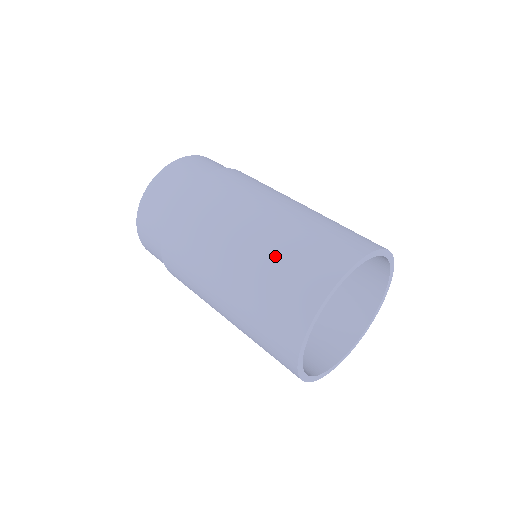
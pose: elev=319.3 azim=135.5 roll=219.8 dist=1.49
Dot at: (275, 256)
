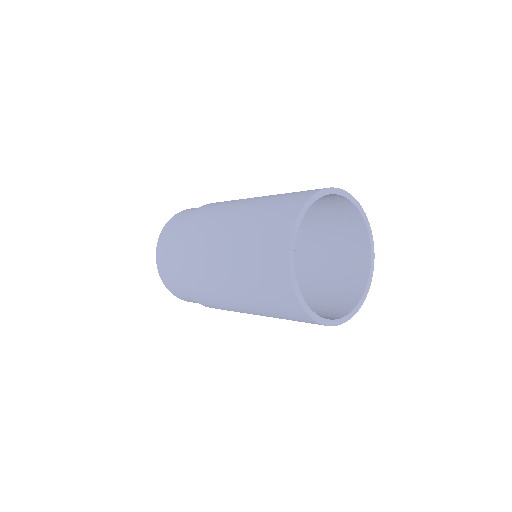
Dot at: (251, 225)
